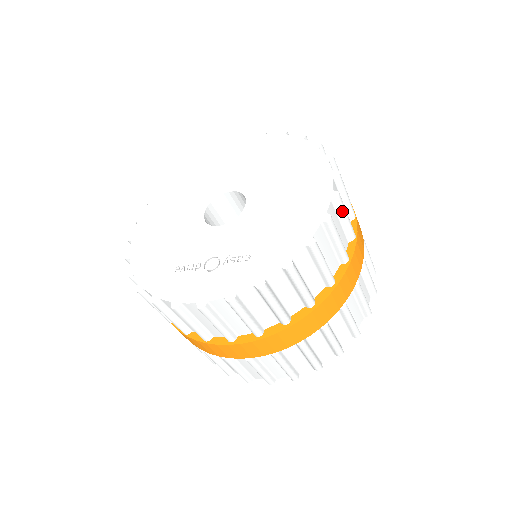
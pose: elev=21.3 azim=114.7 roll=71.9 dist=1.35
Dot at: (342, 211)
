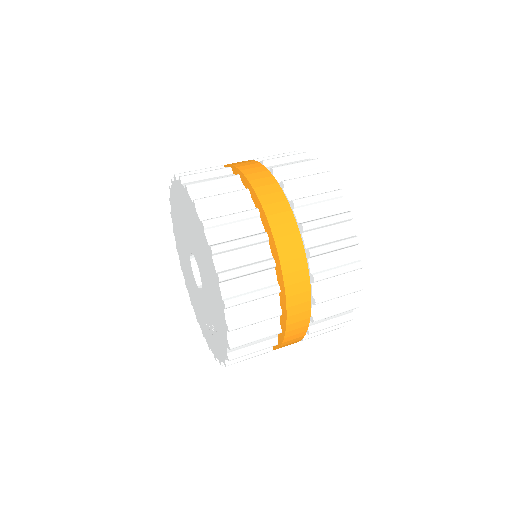
Dot at: (237, 277)
